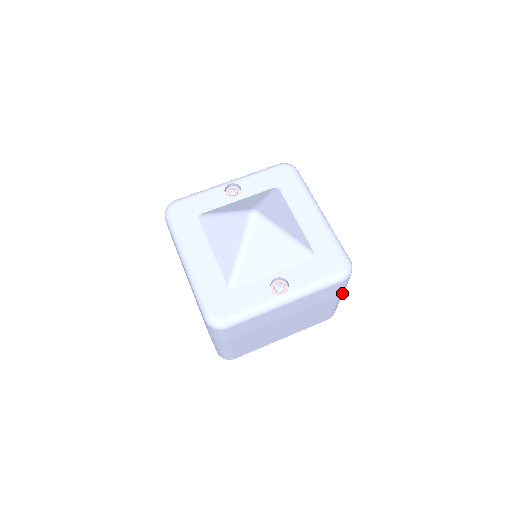
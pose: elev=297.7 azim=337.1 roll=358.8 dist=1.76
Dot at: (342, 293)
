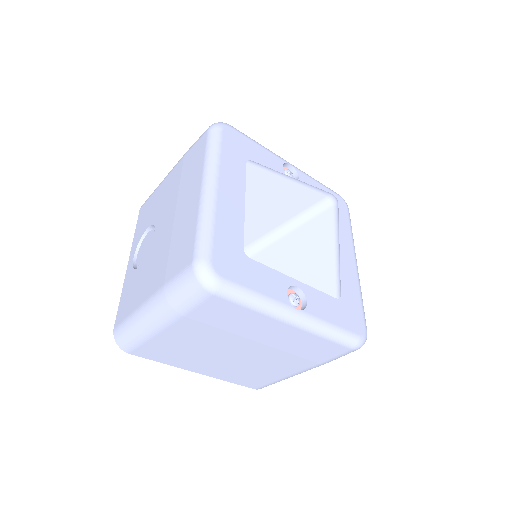
Dot at: (320, 365)
